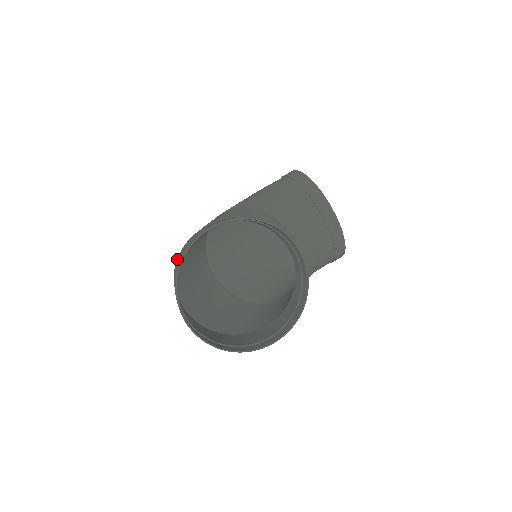
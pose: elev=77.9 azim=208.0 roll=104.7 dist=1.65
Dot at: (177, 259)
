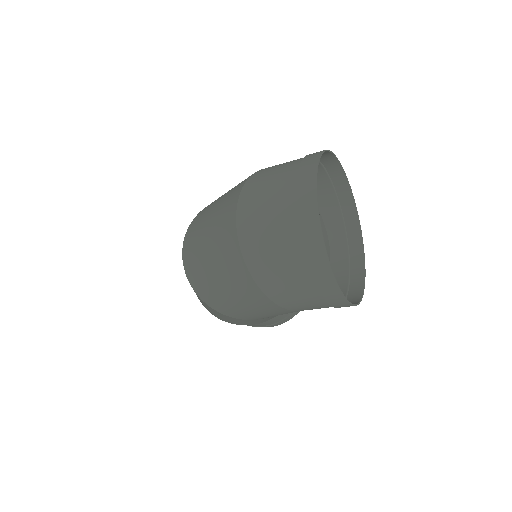
Dot at: (257, 173)
